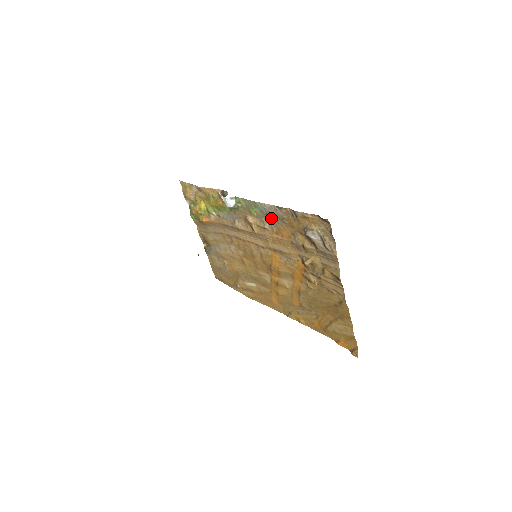
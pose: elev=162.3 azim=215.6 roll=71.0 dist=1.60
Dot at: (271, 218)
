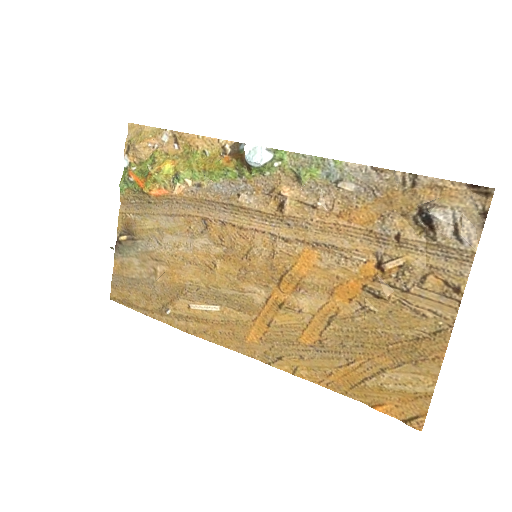
Dot at: (346, 187)
